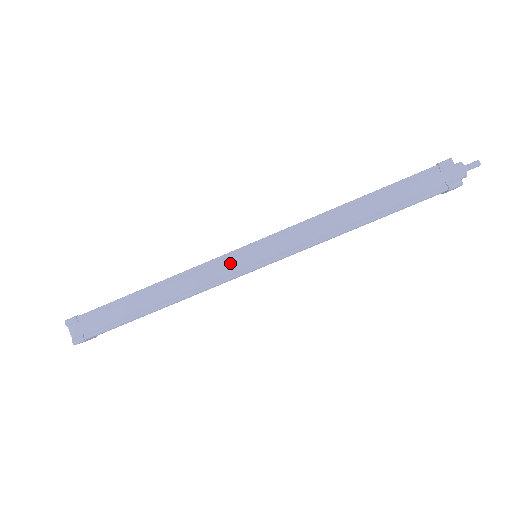
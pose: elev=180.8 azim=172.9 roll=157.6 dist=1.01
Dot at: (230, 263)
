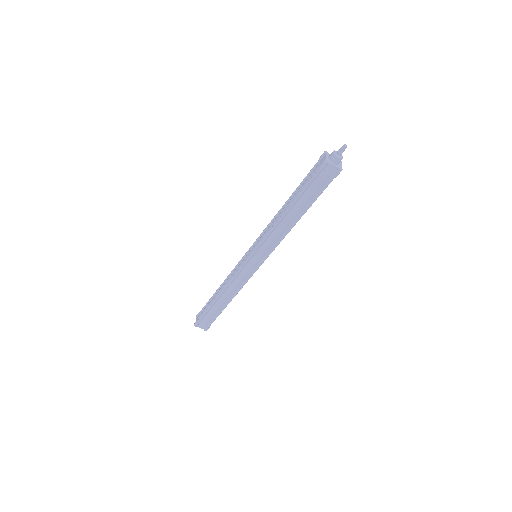
Dot at: (246, 270)
